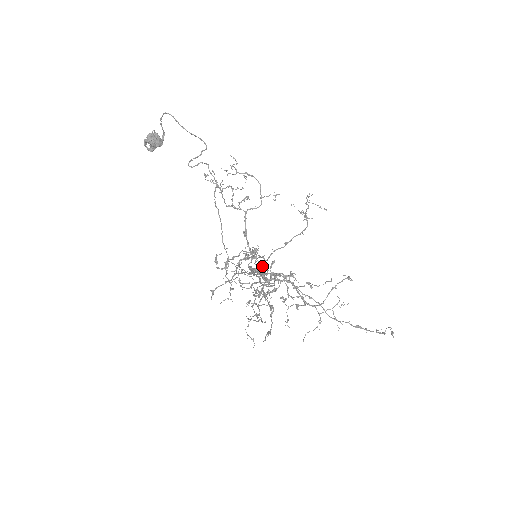
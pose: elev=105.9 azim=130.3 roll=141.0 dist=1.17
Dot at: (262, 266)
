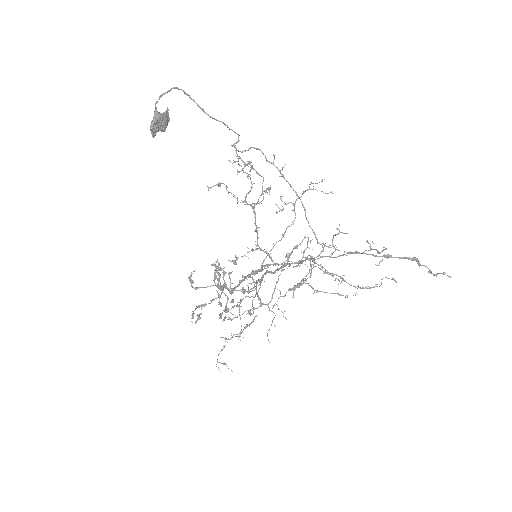
Dot at: occluded
